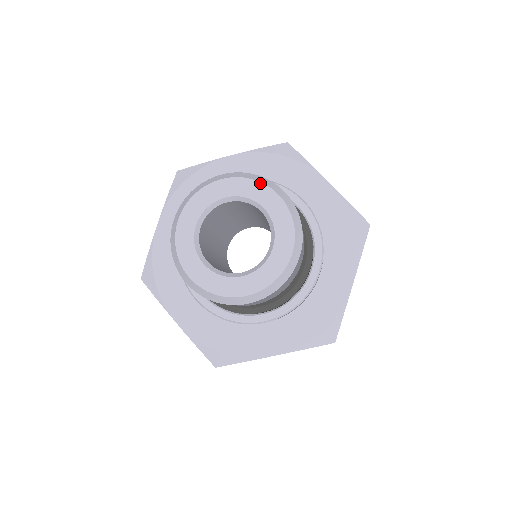
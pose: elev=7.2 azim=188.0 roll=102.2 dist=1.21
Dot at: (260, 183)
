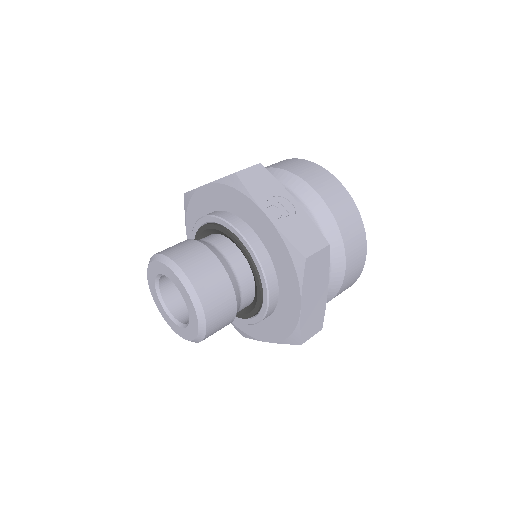
Dot at: (194, 308)
